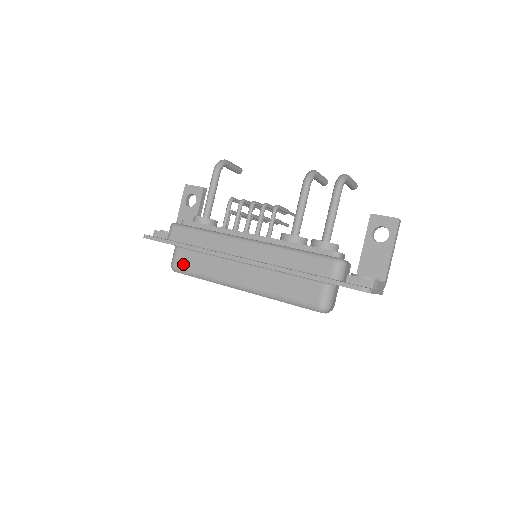
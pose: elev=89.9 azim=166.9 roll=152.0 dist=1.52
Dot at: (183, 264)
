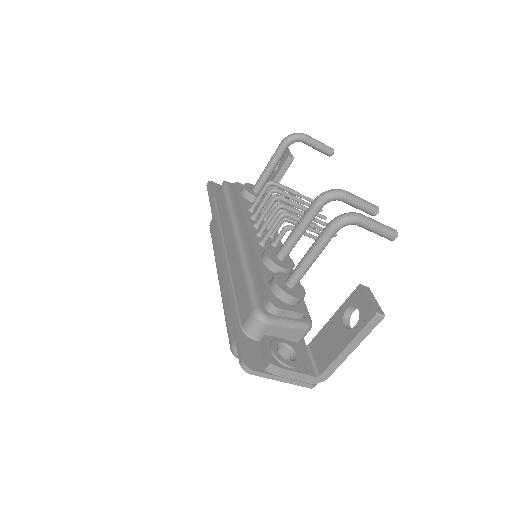
Dot at: (213, 226)
